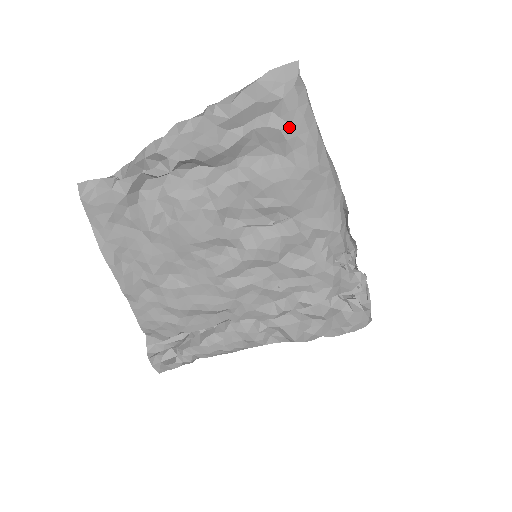
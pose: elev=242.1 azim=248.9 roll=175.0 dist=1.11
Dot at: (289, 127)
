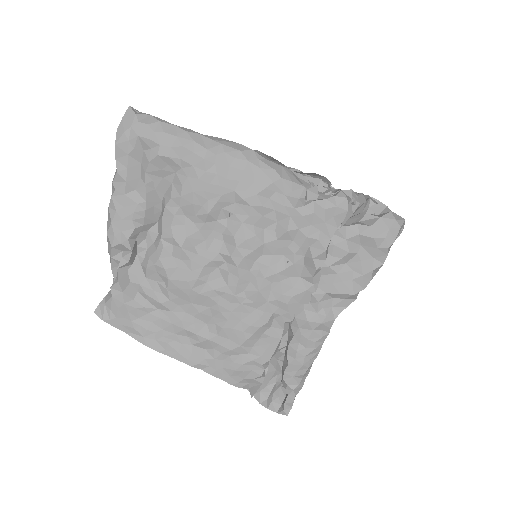
Dot at: (160, 148)
